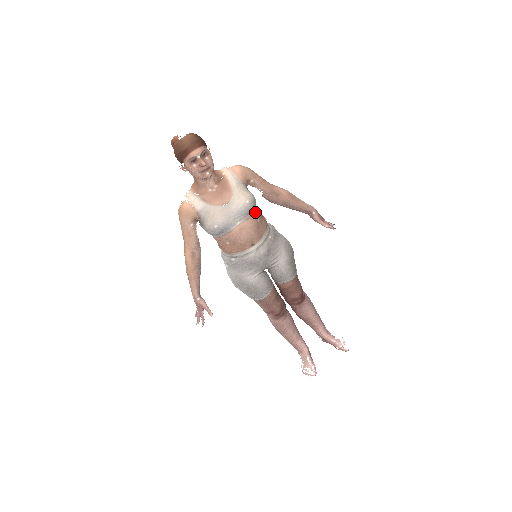
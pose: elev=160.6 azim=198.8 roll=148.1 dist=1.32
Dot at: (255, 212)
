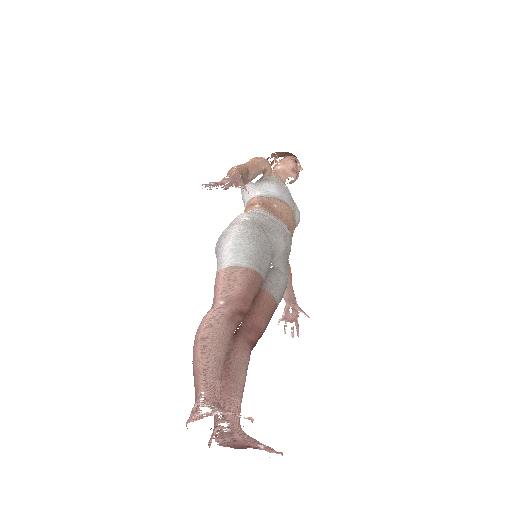
Dot at: occluded
